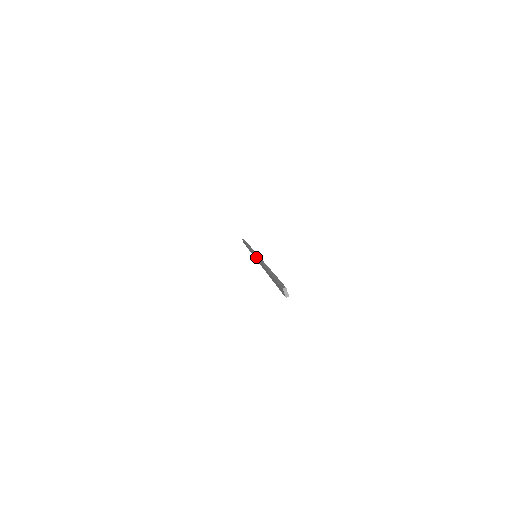
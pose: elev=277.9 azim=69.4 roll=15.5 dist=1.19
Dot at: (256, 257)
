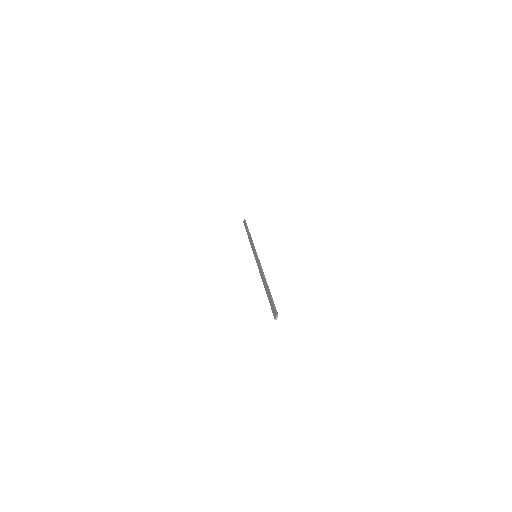
Dot at: (257, 260)
